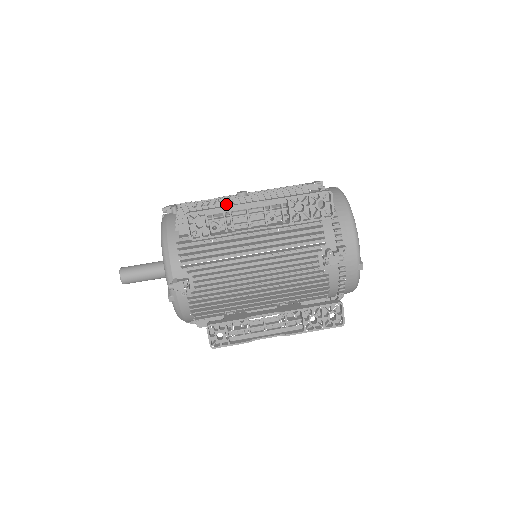
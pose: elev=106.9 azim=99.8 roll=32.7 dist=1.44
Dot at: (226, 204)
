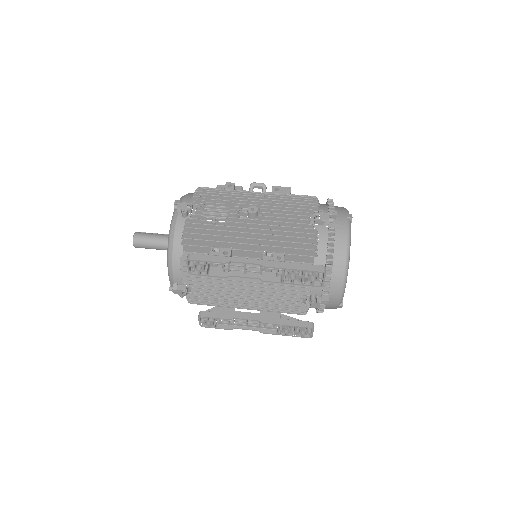
Dot at: (232, 228)
